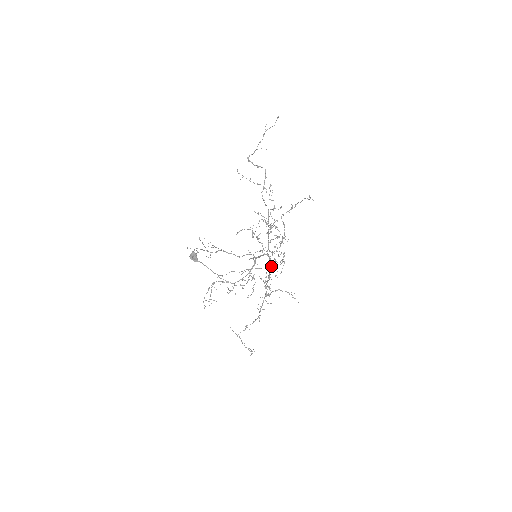
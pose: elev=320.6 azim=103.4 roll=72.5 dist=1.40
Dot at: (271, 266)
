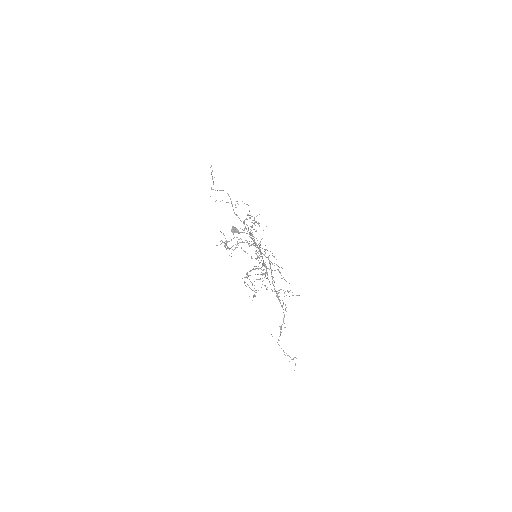
Dot at: occluded
